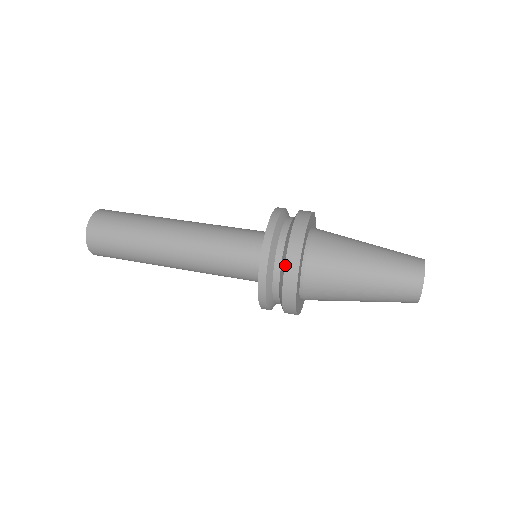
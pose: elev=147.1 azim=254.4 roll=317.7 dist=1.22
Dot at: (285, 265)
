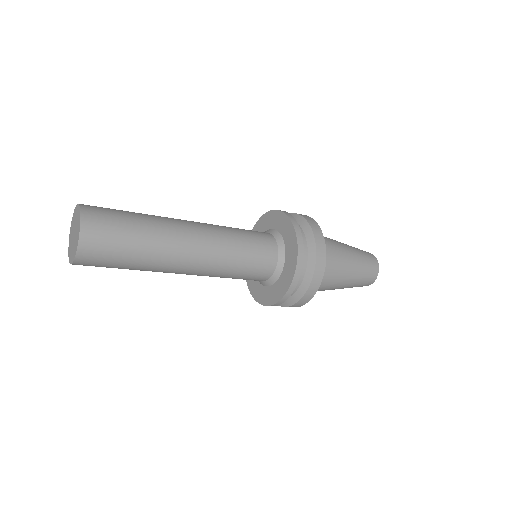
Dot at: (312, 229)
